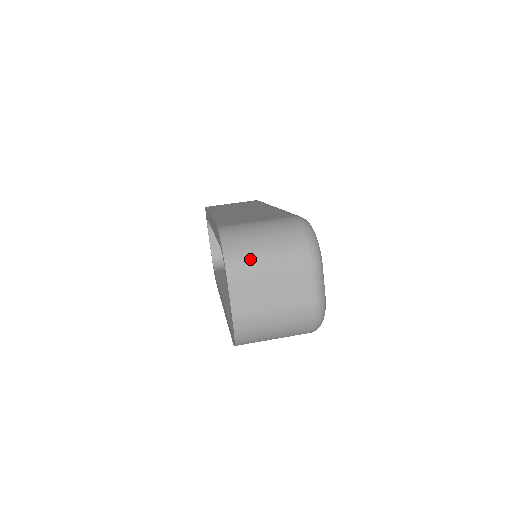
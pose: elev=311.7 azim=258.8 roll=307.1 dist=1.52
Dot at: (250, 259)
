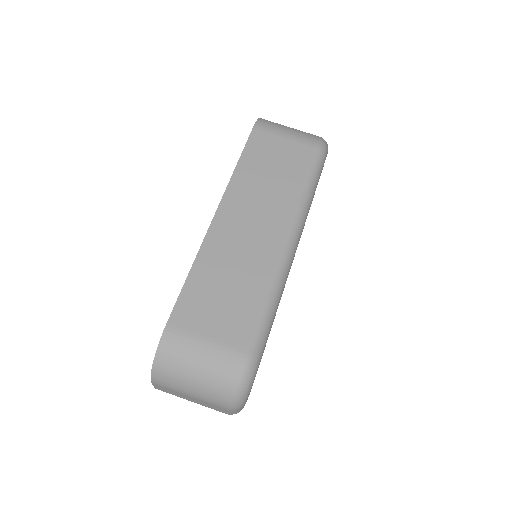
Dot at: (174, 383)
